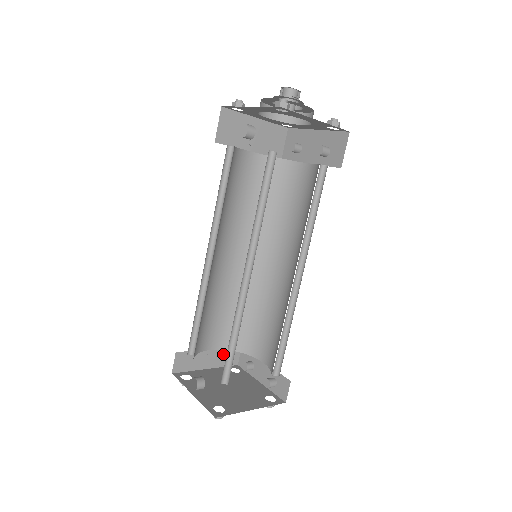
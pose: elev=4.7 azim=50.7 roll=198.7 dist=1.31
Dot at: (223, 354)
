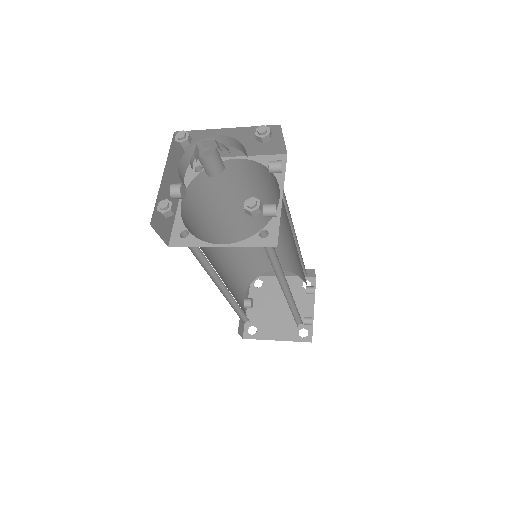
Dot at: occluded
